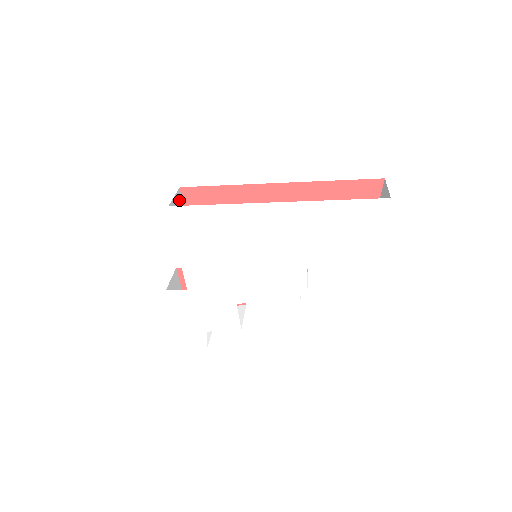
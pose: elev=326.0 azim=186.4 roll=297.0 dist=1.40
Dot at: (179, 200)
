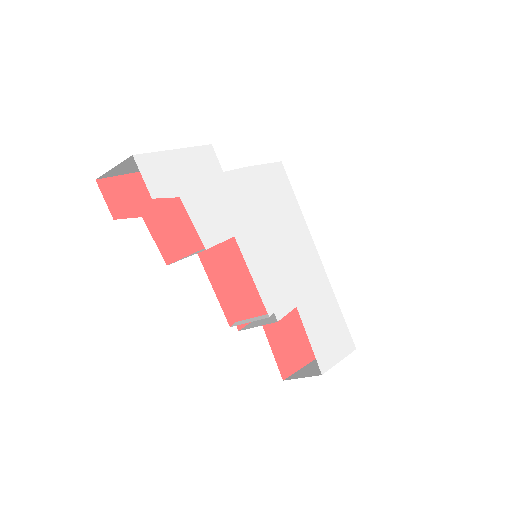
Dot at: occluded
